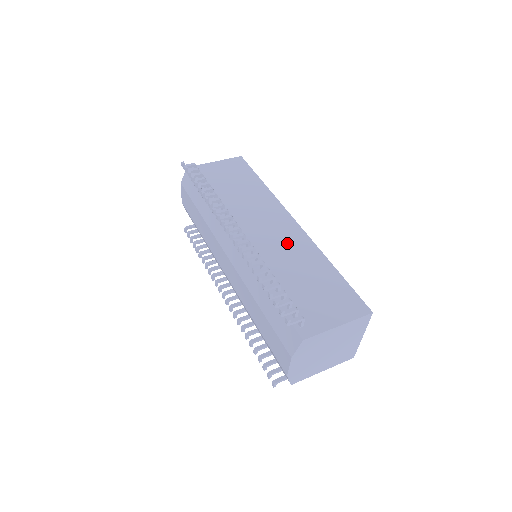
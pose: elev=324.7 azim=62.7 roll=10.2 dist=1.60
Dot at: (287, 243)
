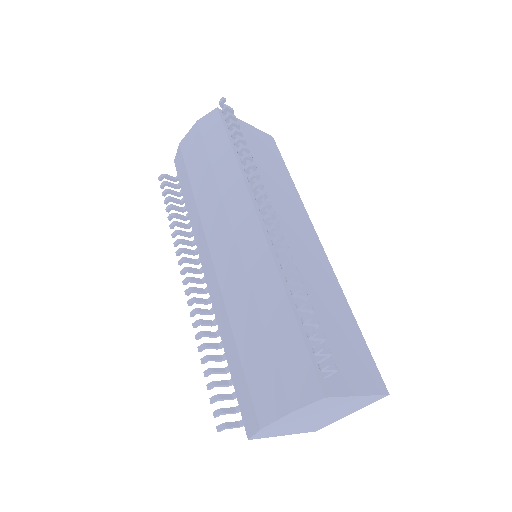
Dot at: (312, 262)
